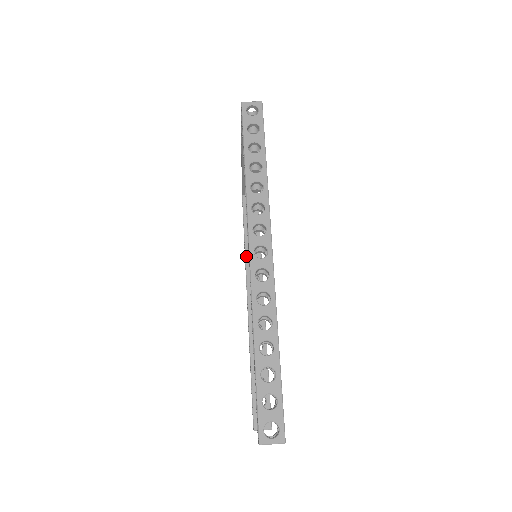
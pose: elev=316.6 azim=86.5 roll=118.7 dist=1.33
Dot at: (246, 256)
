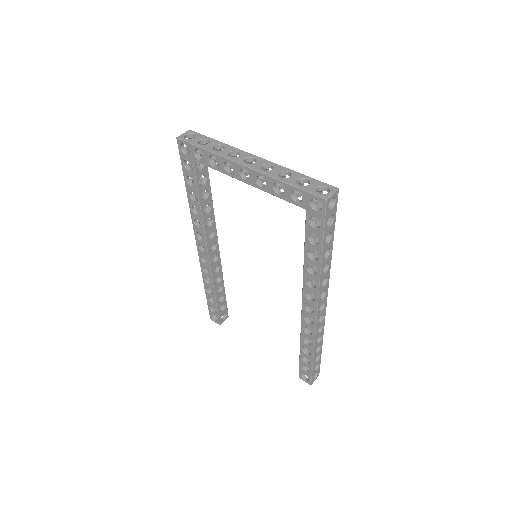
Dot at: (203, 221)
